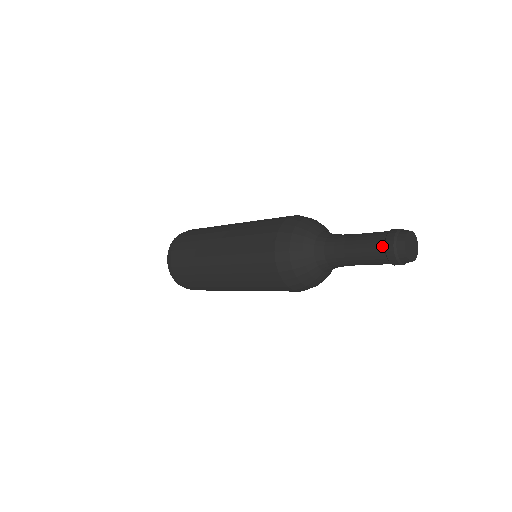
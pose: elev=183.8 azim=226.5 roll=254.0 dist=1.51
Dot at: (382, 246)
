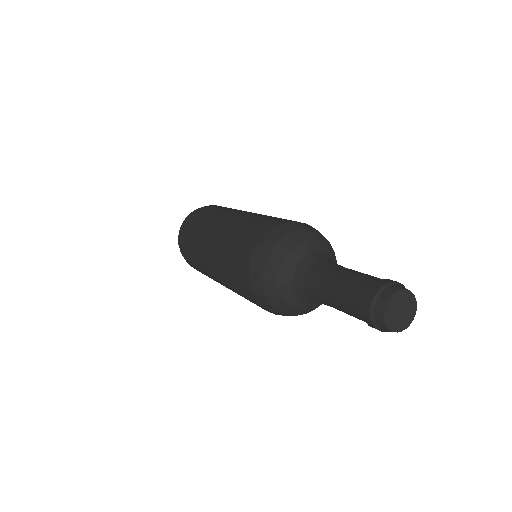
Dot at: (359, 308)
